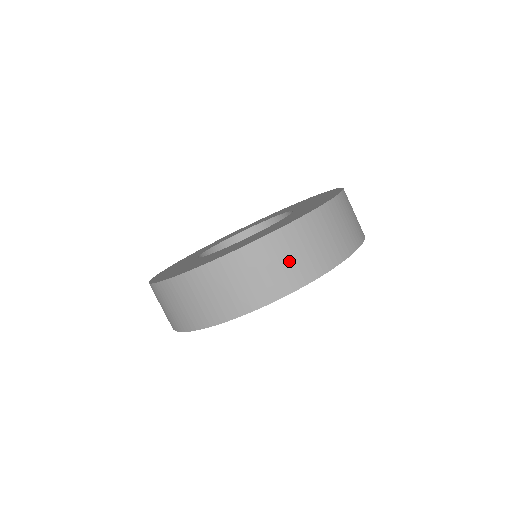
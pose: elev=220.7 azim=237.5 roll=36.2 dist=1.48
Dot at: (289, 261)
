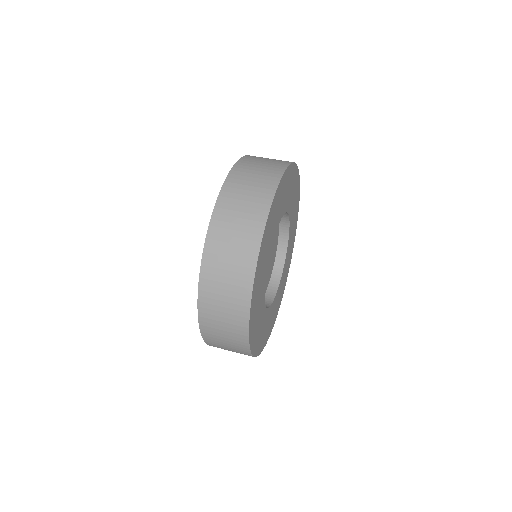
Dot at: (257, 174)
